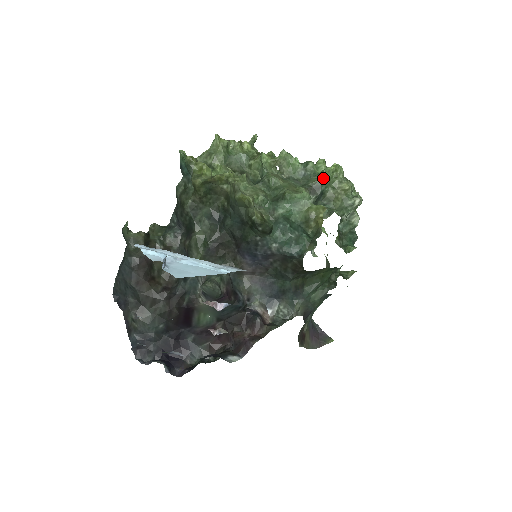
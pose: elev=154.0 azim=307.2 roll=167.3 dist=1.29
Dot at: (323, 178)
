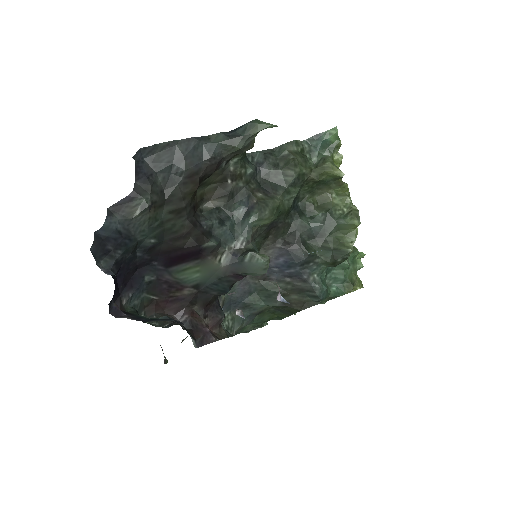
Dot at: occluded
